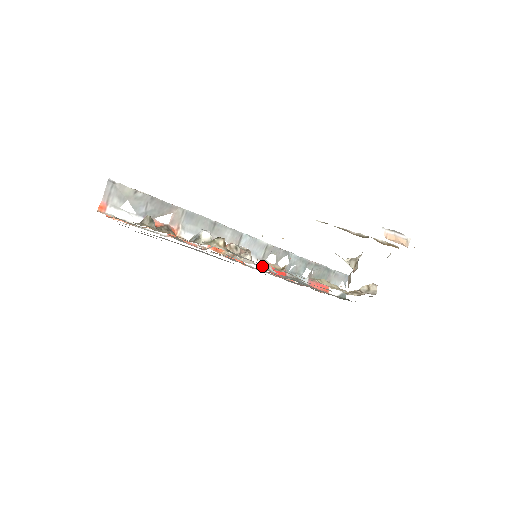
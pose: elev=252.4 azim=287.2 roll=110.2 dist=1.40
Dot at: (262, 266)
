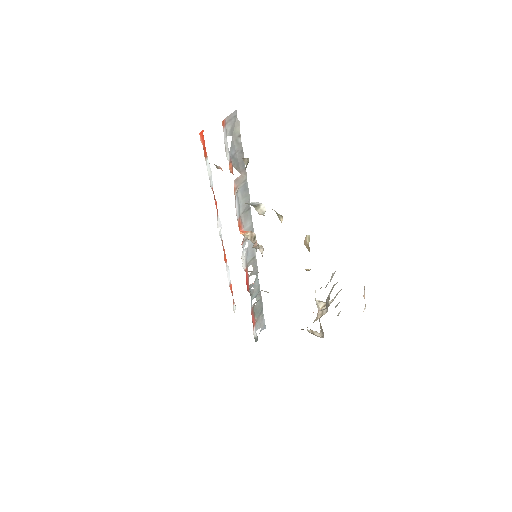
Dot at: (245, 269)
